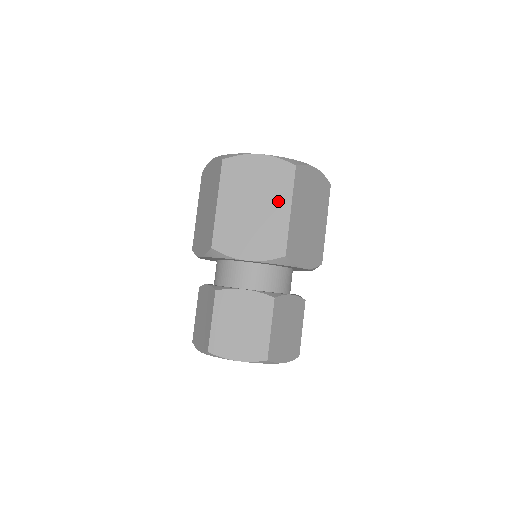
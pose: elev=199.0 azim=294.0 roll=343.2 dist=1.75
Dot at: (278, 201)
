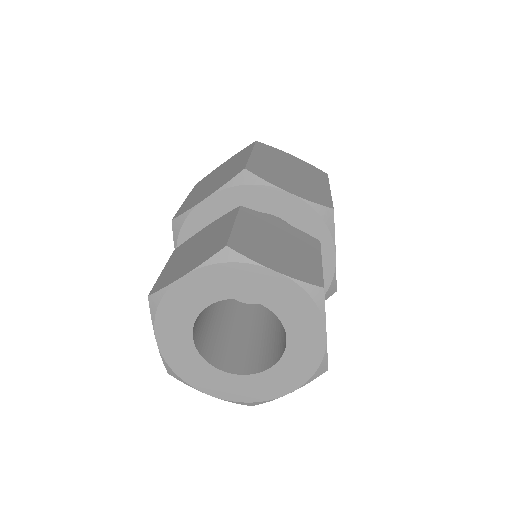
Dot at: (239, 160)
